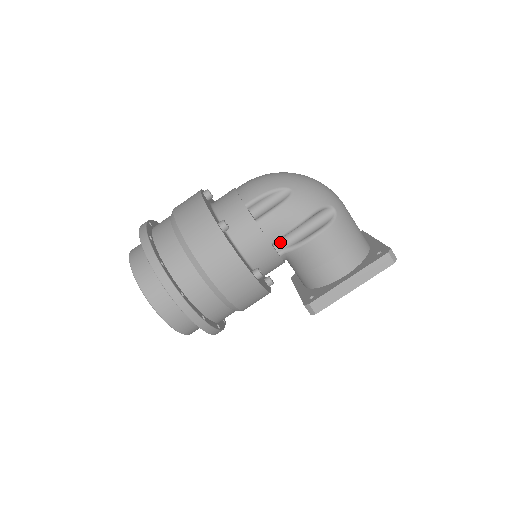
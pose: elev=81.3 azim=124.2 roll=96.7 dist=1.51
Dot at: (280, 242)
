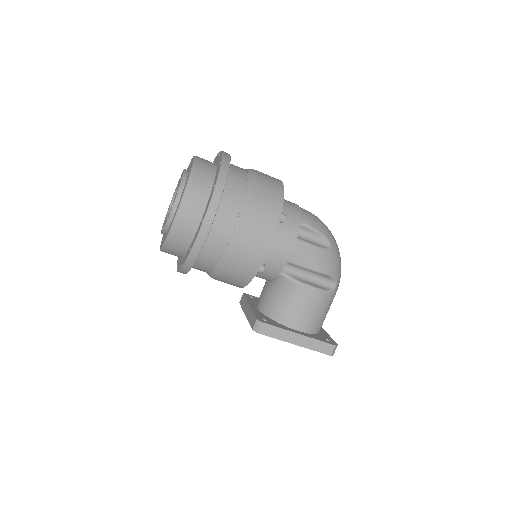
Dot at: (288, 266)
